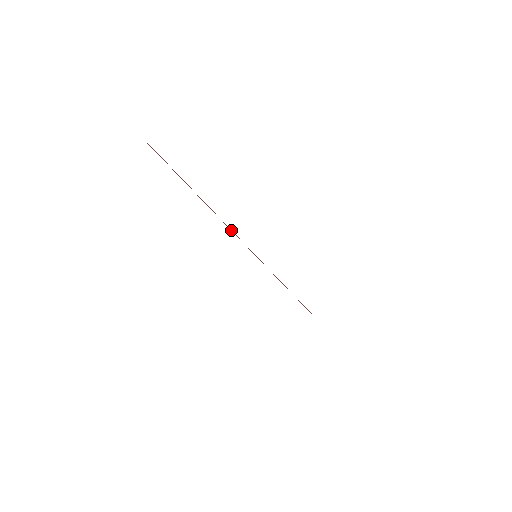
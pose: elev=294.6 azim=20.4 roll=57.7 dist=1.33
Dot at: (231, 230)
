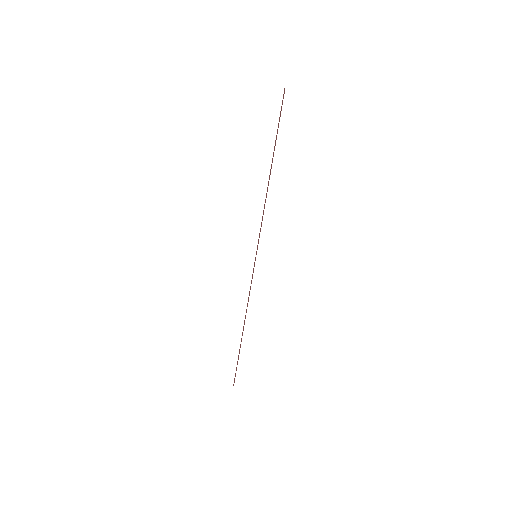
Dot at: (263, 214)
